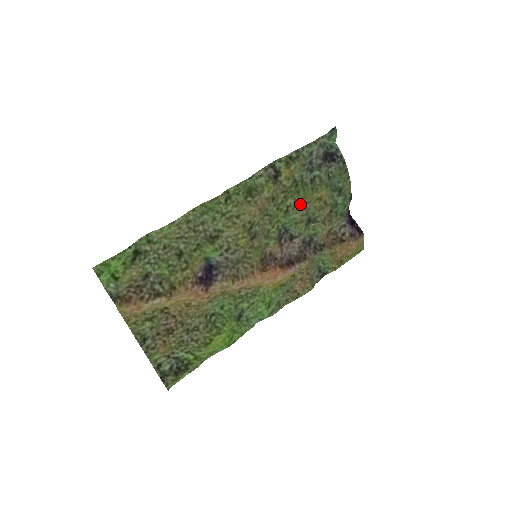
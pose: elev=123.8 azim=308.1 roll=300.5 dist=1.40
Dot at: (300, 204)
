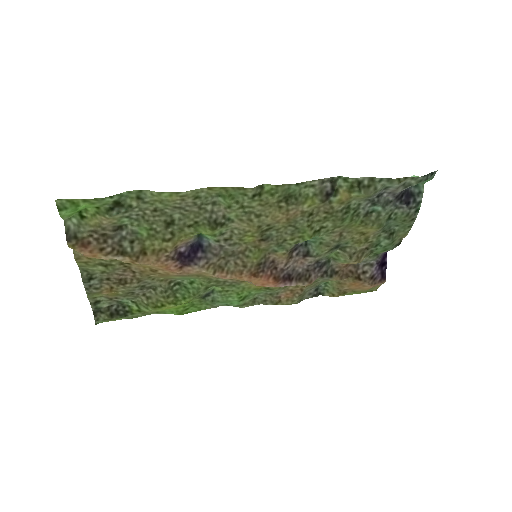
Dot at: (338, 230)
